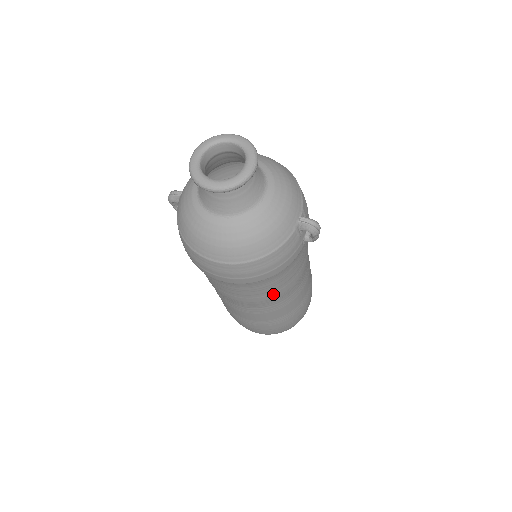
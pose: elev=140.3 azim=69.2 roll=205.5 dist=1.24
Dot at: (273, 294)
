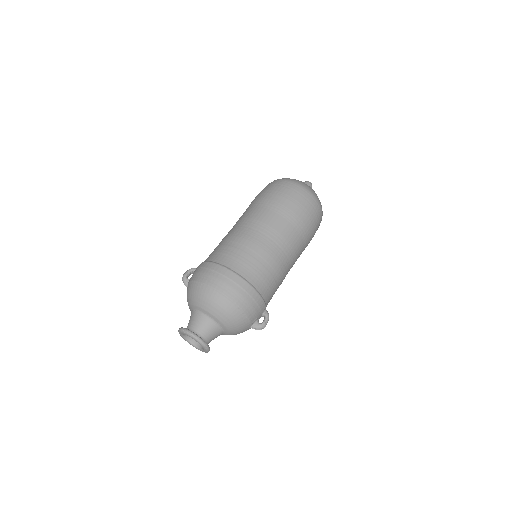
Dot at: occluded
